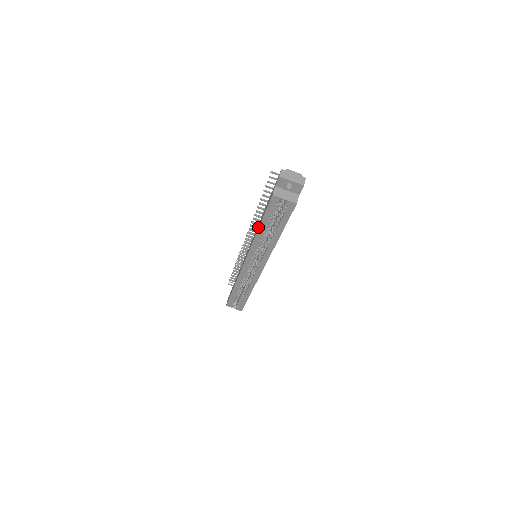
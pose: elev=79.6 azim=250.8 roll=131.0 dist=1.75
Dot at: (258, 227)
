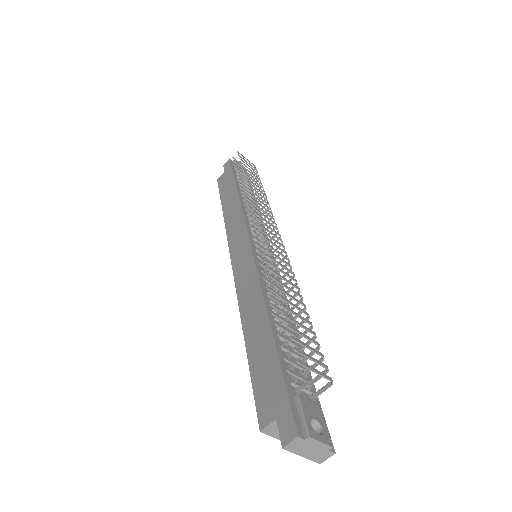
Dot at: (247, 332)
